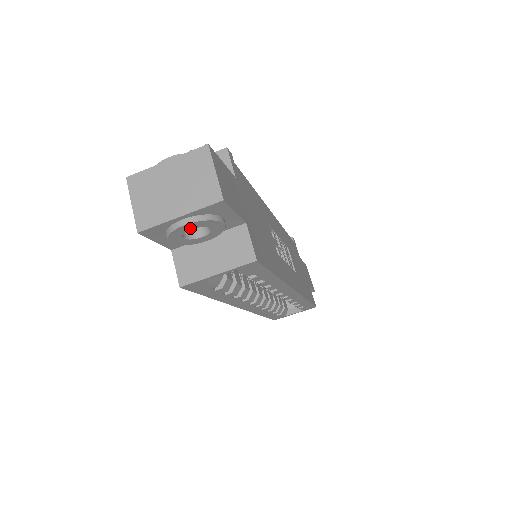
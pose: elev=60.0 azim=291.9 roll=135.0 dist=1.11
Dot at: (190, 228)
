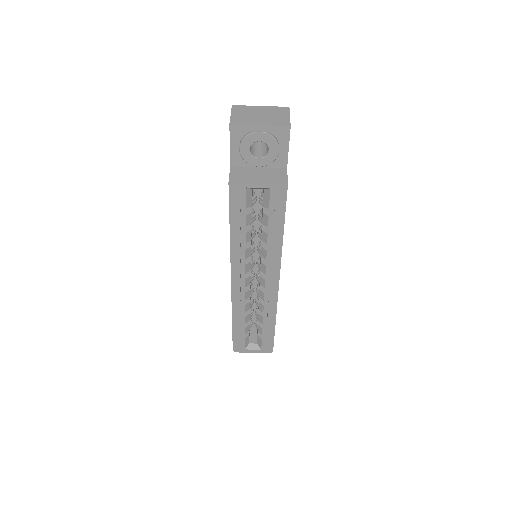
Dot at: (260, 139)
